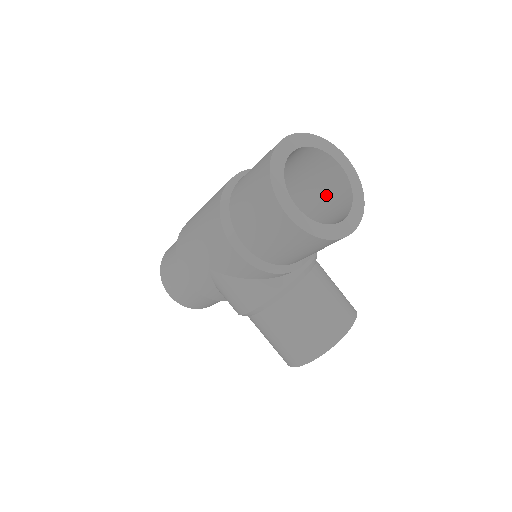
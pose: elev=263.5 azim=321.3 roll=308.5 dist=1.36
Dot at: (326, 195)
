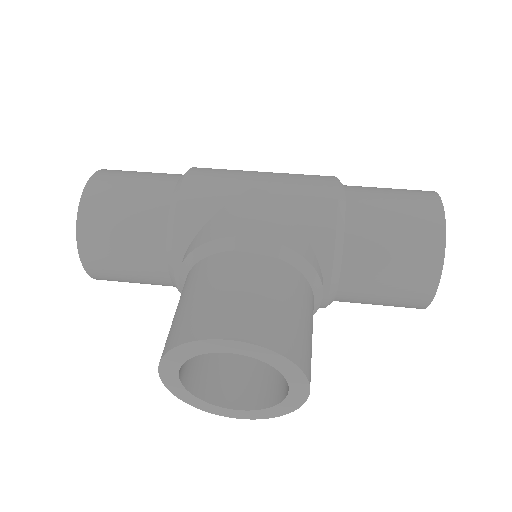
Dot at: occluded
